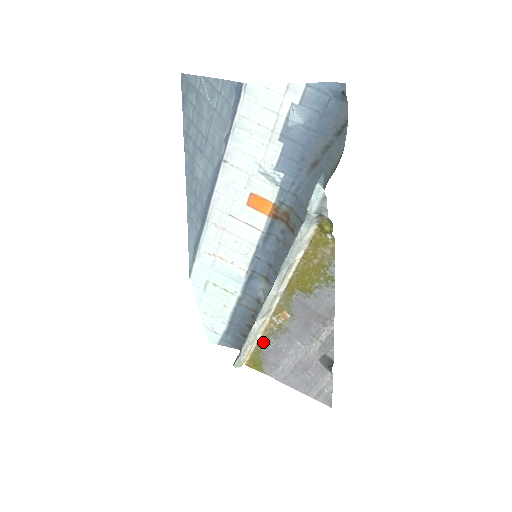
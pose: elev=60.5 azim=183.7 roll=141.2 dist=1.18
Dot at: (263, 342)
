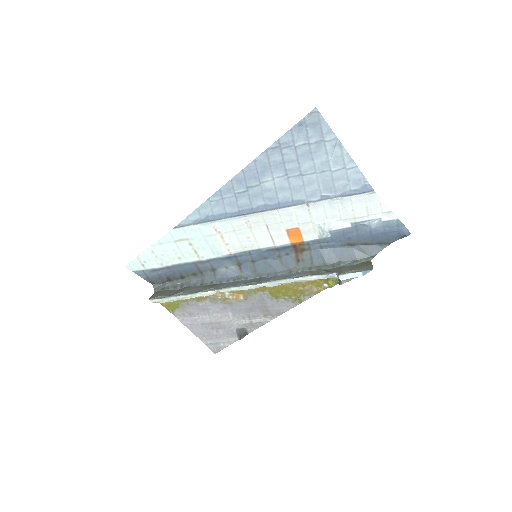
Dot at: (196, 298)
